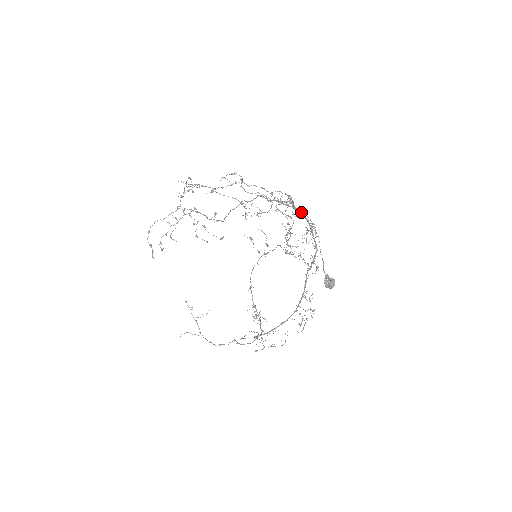
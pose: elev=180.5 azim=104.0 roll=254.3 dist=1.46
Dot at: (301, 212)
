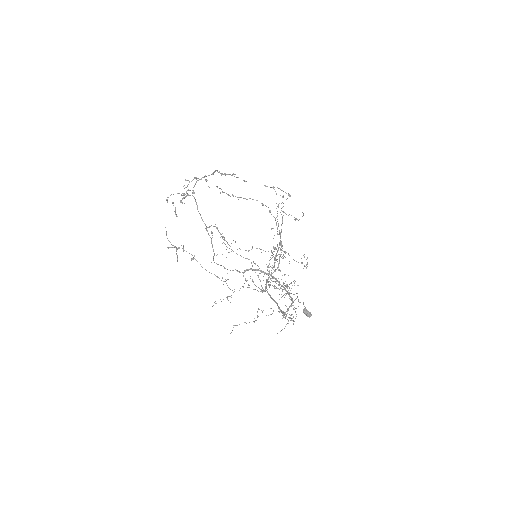
Dot at: (277, 280)
